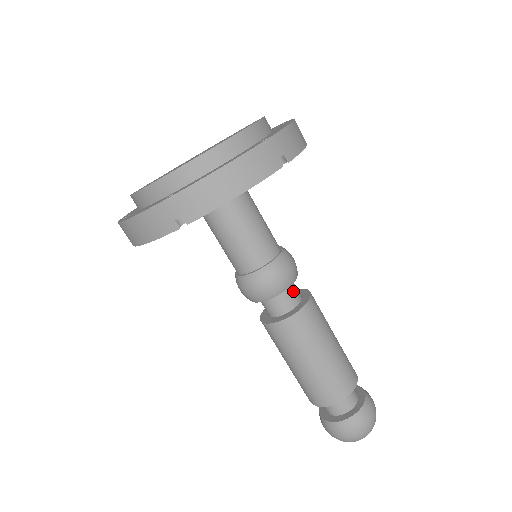
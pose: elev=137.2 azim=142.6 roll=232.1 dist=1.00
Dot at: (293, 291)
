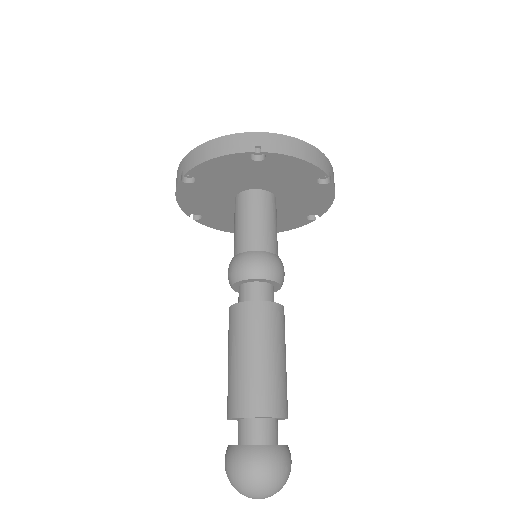
Dot at: (260, 290)
